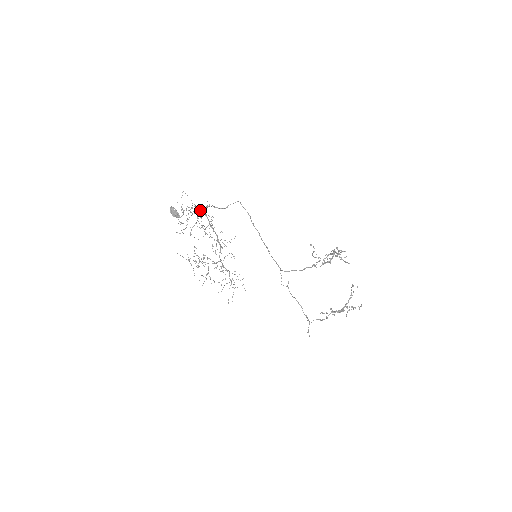
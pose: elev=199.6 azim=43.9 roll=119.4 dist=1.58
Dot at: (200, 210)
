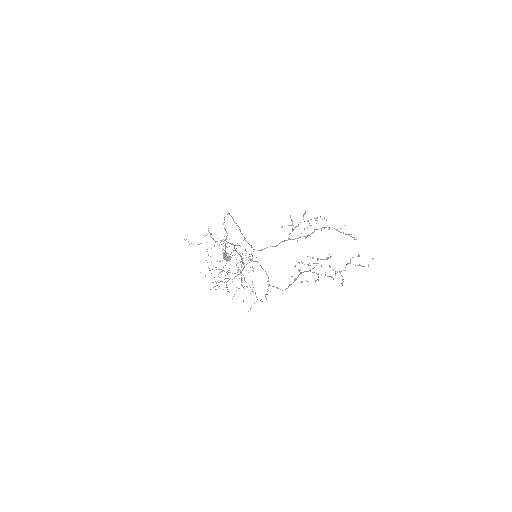
Dot at: occluded
